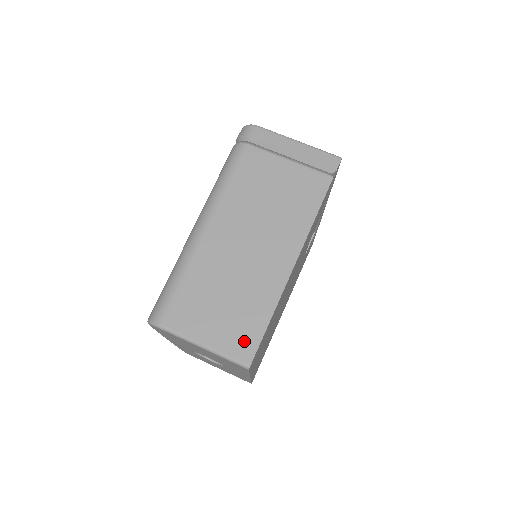
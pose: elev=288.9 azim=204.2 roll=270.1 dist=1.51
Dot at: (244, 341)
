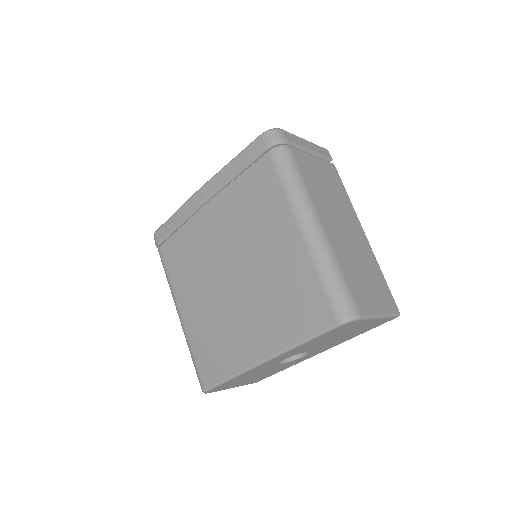
Dot at: (388, 298)
